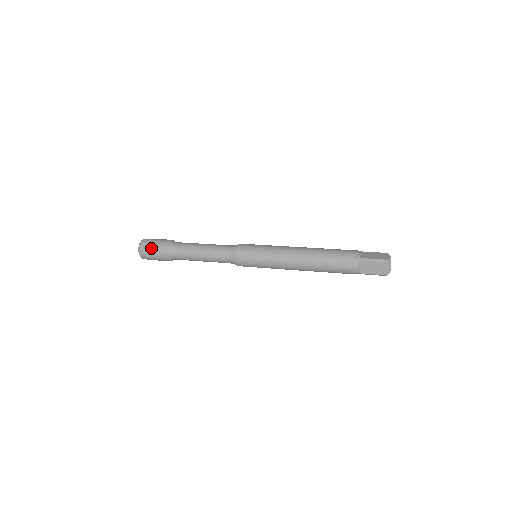
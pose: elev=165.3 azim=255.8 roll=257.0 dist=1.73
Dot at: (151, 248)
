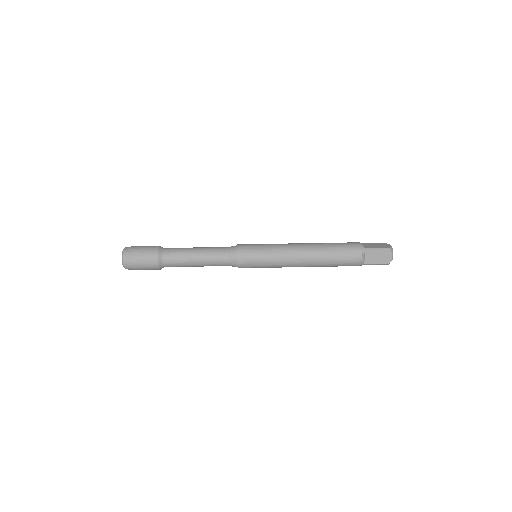
Dot at: occluded
